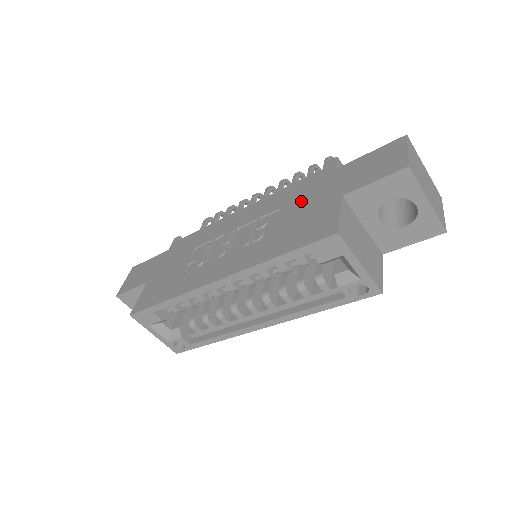
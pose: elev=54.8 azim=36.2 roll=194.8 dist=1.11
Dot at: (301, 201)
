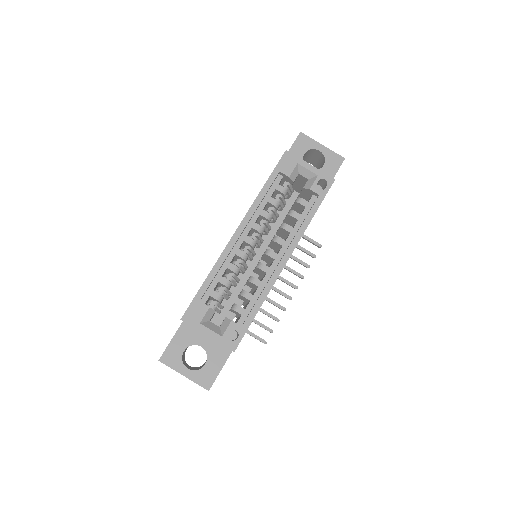
Dot at: occluded
